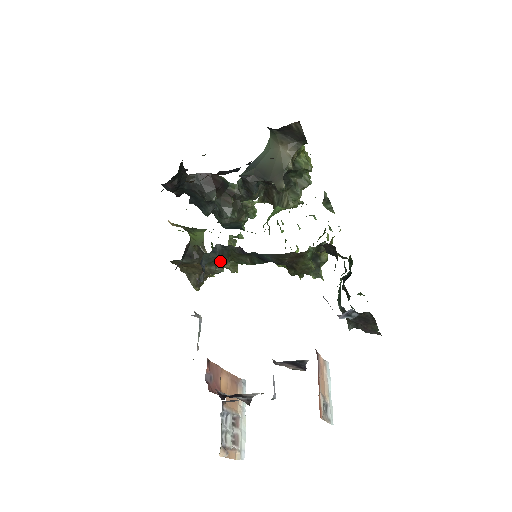
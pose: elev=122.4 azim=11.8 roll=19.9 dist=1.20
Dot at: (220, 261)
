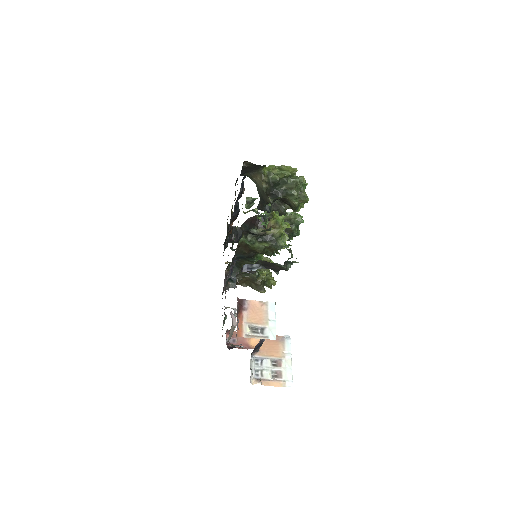
Dot at: occluded
